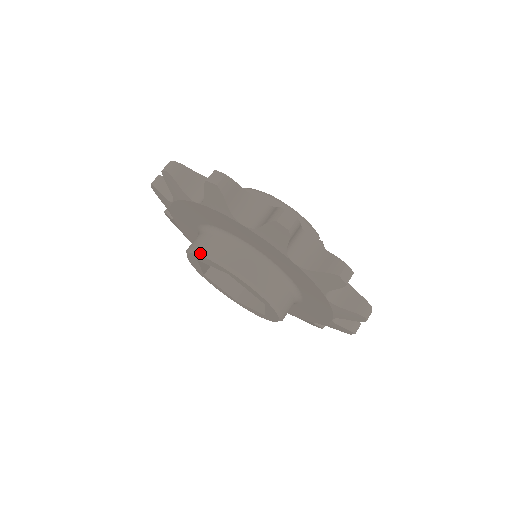
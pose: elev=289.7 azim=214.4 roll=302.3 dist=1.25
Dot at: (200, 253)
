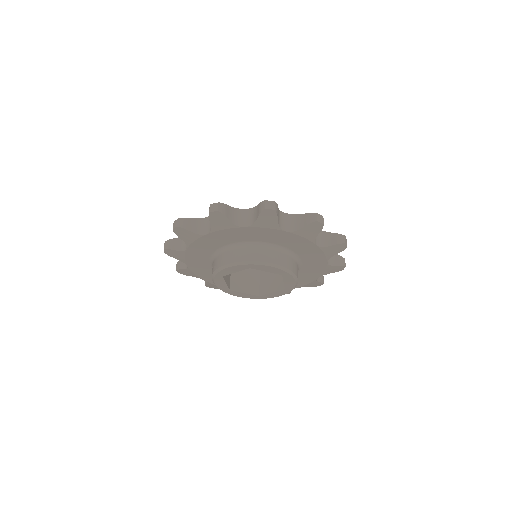
Dot at: (269, 264)
